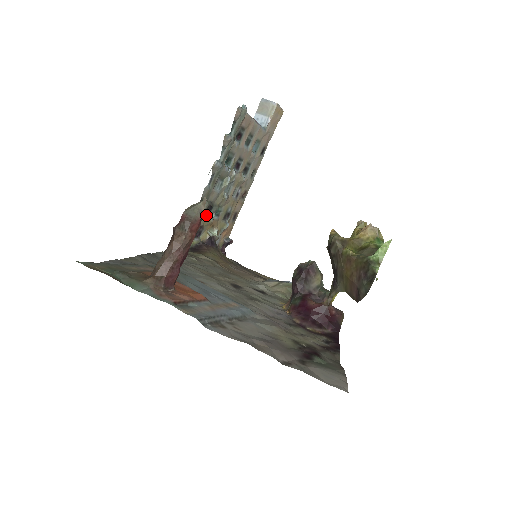
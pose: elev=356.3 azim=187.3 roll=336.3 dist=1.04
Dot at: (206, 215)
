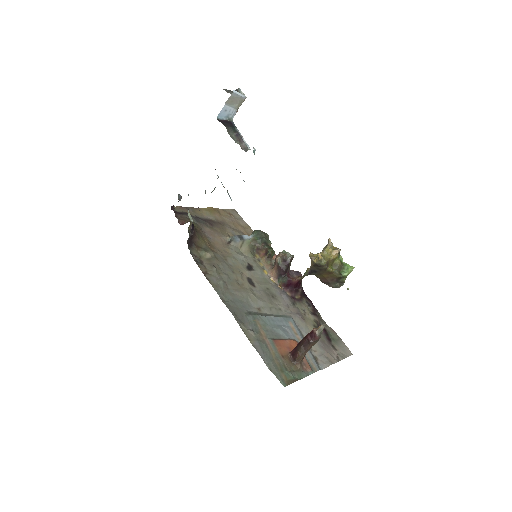
Dot at: occluded
